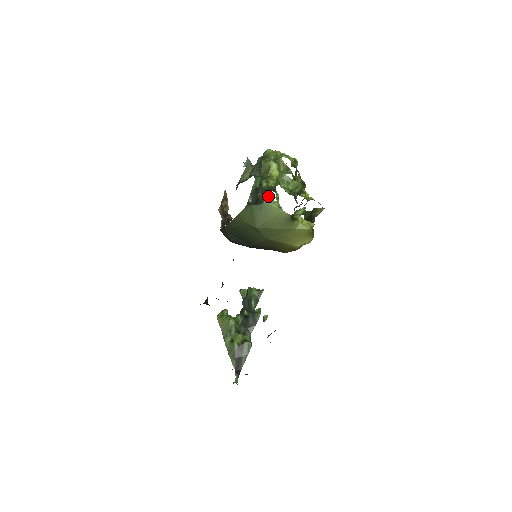
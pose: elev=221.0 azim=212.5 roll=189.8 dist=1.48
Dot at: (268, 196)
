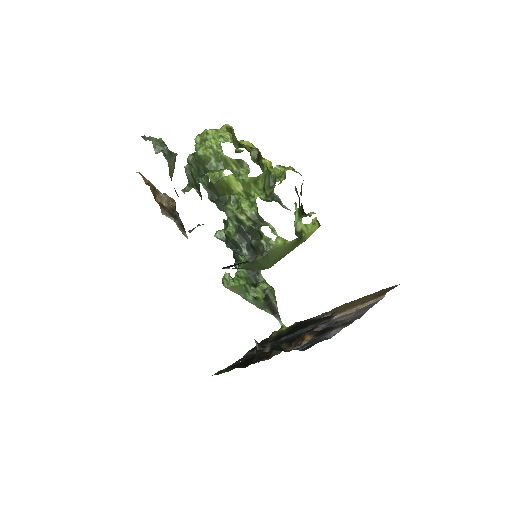
Dot at: (265, 239)
